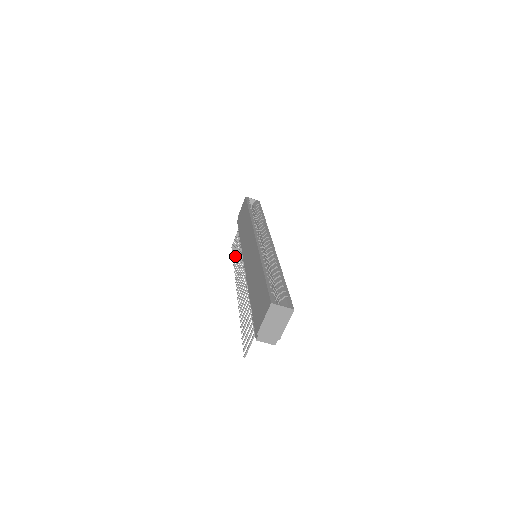
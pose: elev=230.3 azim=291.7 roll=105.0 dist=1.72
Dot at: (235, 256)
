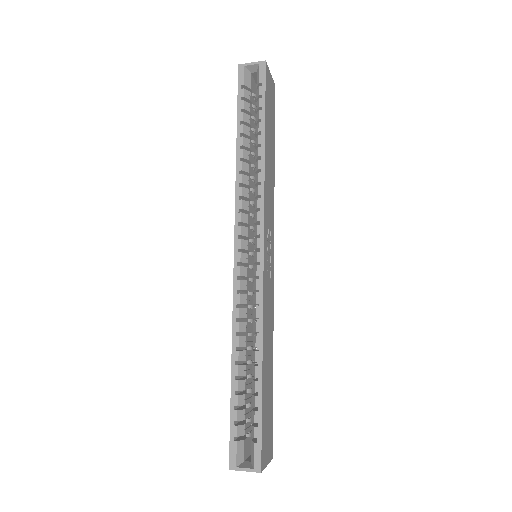
Dot at: occluded
